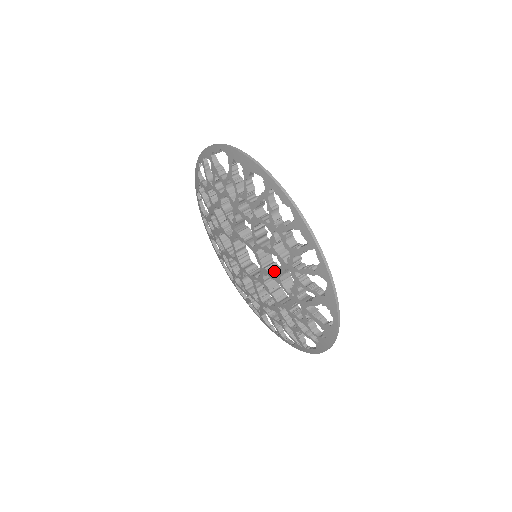
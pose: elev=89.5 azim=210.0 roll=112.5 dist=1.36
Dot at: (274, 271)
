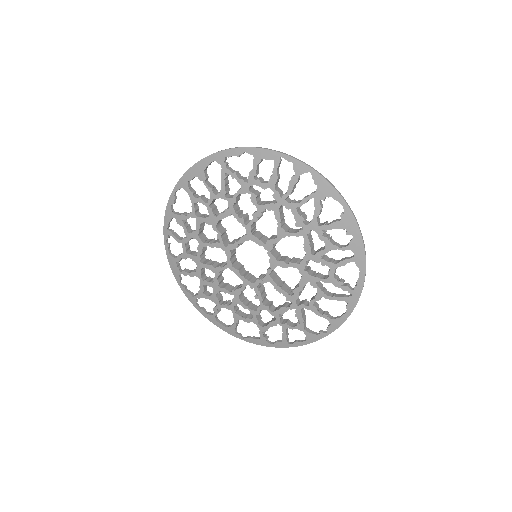
Dot at: (275, 237)
